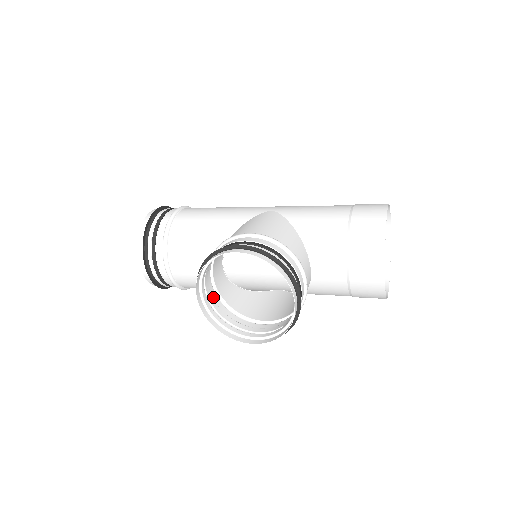
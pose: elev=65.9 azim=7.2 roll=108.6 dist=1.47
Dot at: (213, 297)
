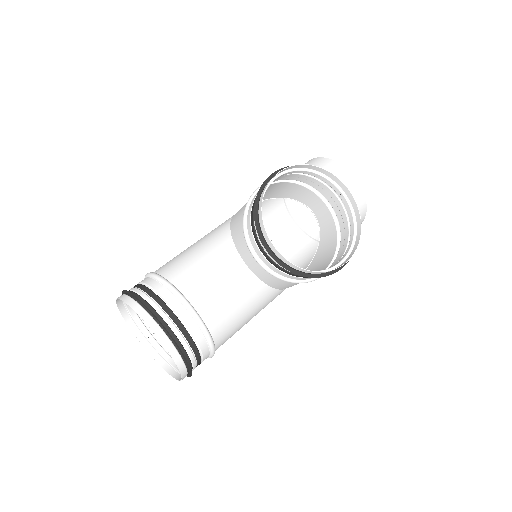
Dot at: (274, 268)
